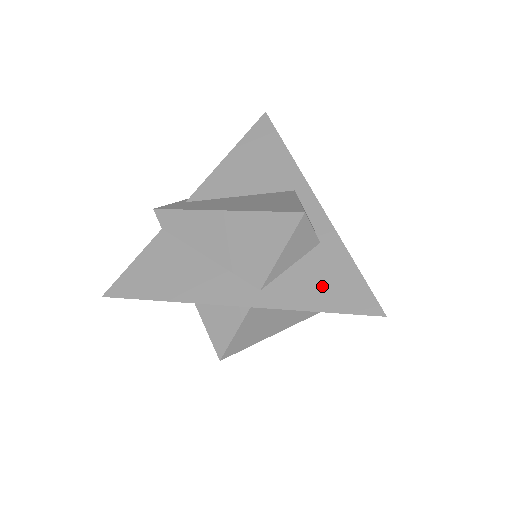
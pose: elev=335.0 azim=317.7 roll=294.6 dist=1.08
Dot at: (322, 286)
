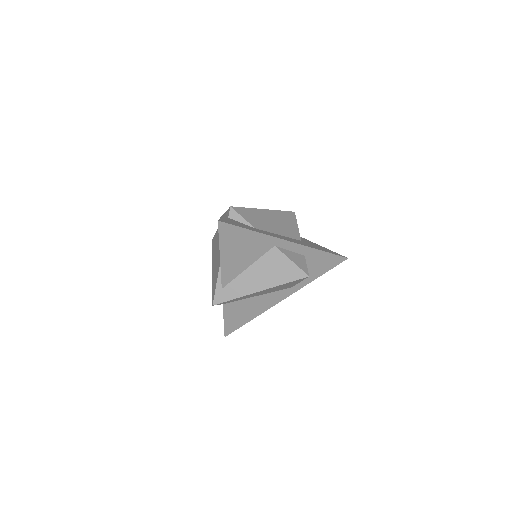
Dot at: (317, 268)
